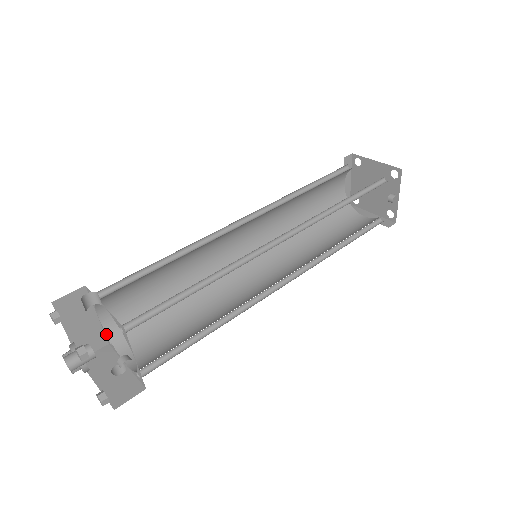
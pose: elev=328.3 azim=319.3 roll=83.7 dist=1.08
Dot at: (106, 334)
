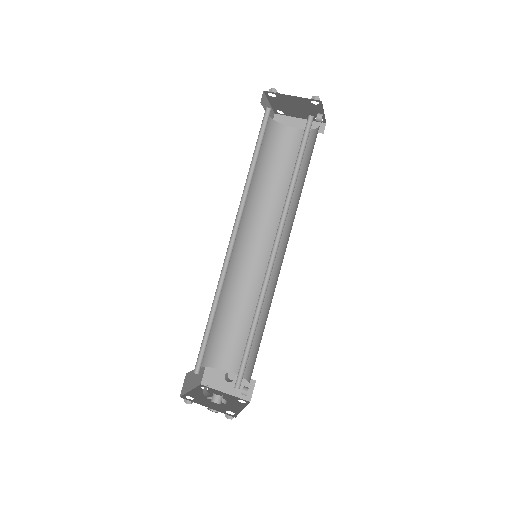
Dot at: occluded
